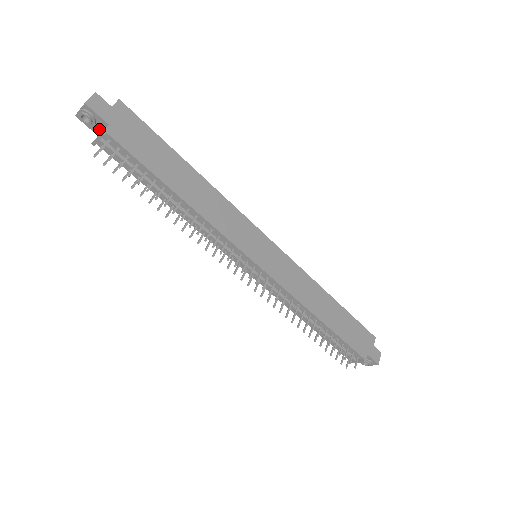
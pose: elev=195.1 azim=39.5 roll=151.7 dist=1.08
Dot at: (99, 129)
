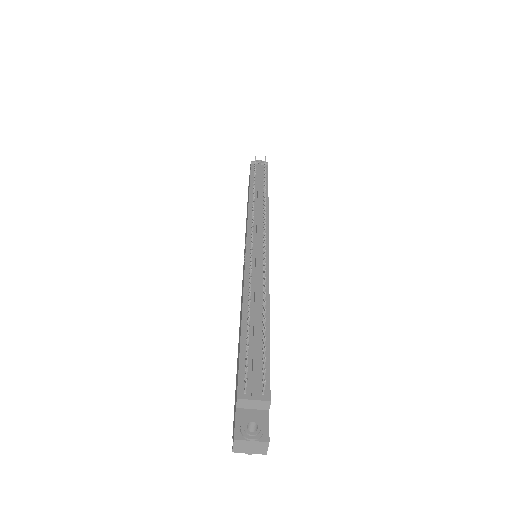
Dot at: occluded
